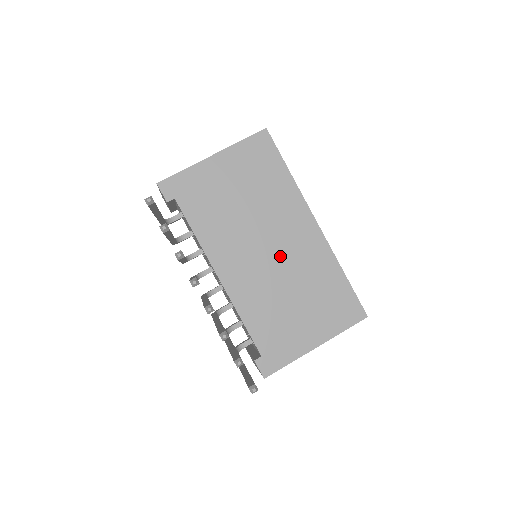
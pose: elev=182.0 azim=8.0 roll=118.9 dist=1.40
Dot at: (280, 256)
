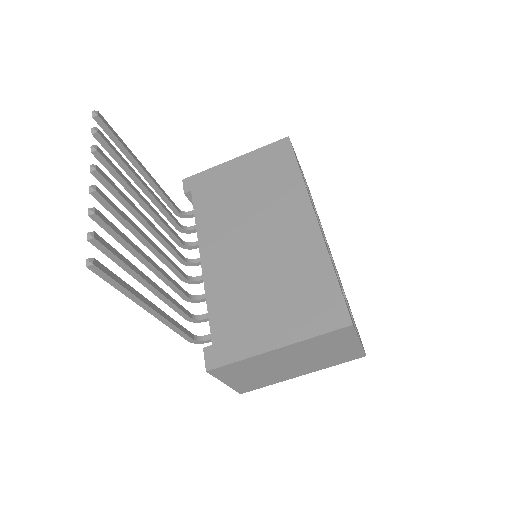
Dot at: (266, 244)
